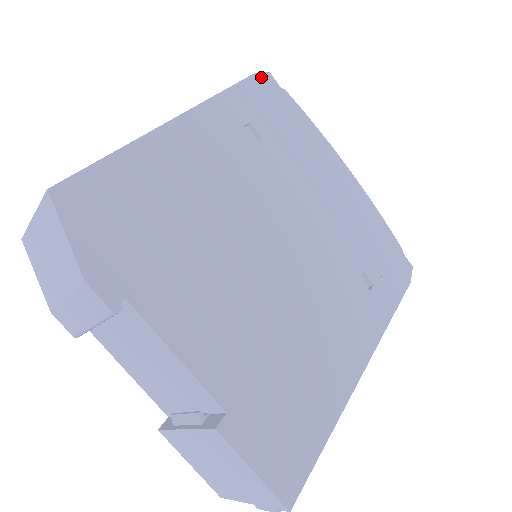
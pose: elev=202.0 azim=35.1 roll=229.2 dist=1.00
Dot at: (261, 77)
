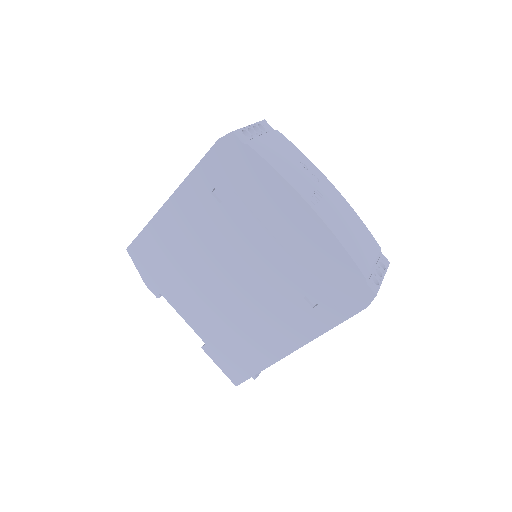
Dot at: (224, 141)
